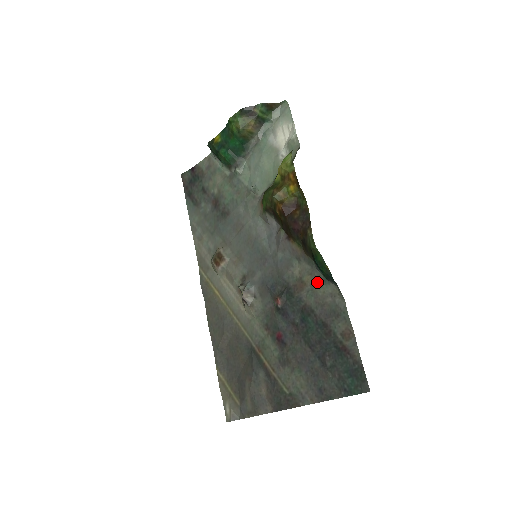
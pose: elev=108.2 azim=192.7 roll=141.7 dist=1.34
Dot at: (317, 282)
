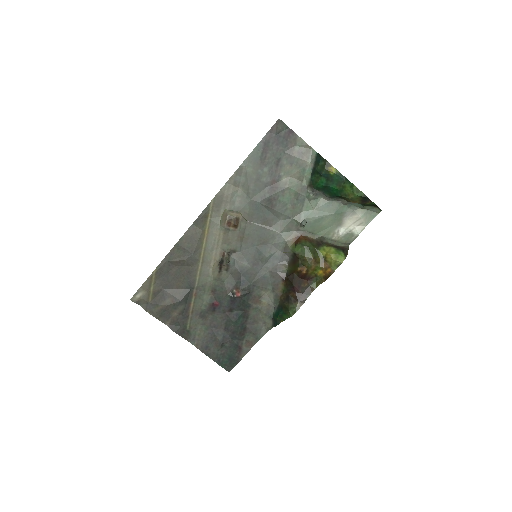
Dot at: (267, 311)
